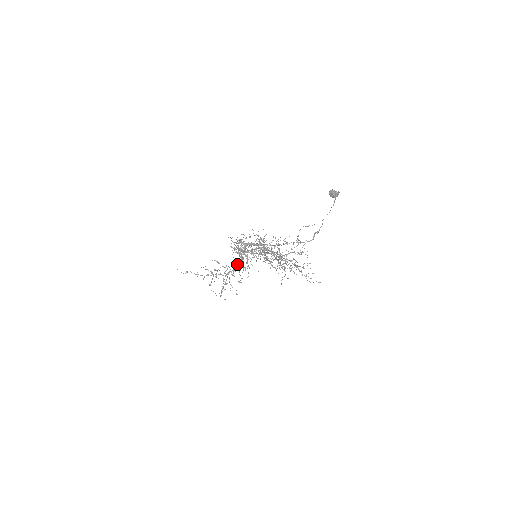
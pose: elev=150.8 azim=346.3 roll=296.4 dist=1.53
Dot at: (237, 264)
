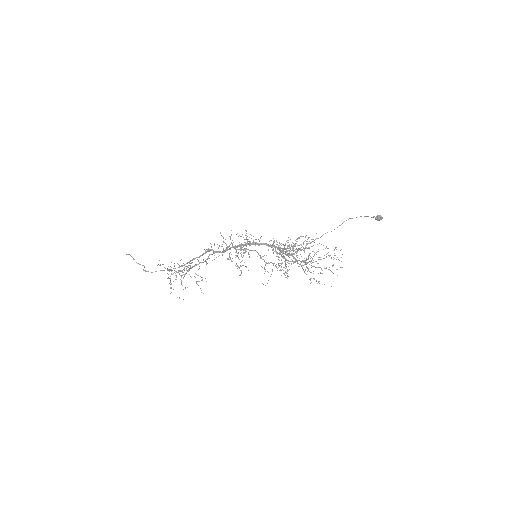
Dot at: (187, 262)
